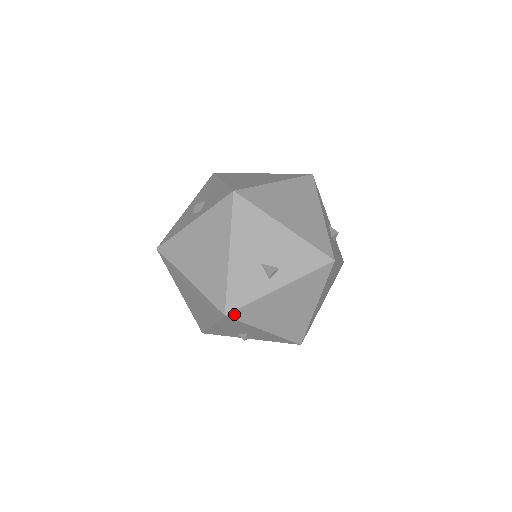
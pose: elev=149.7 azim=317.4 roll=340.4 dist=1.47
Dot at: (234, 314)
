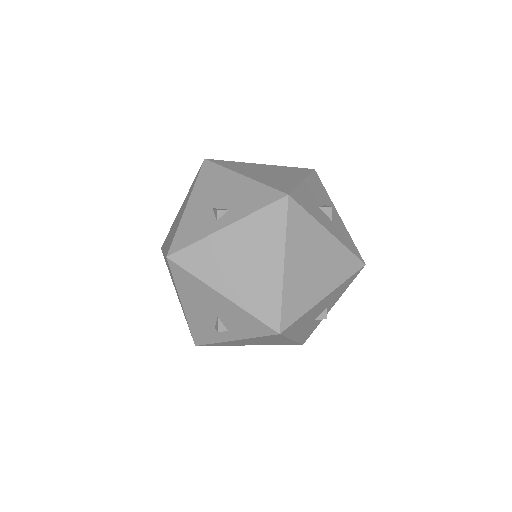
Dot at: (177, 257)
